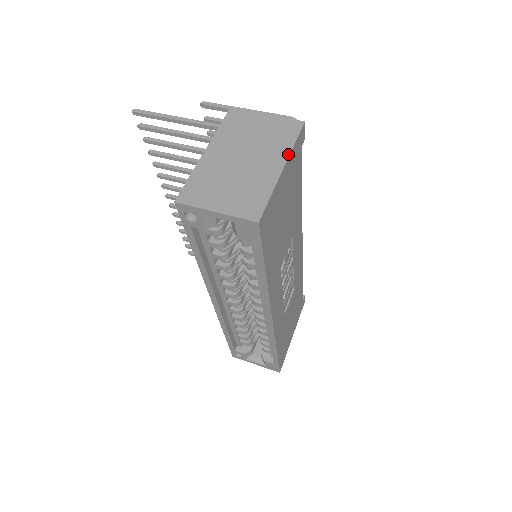
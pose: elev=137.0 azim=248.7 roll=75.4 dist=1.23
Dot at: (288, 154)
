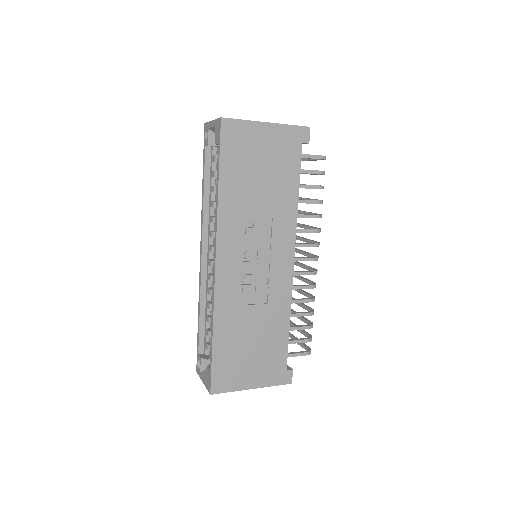
Dot at: occluded
